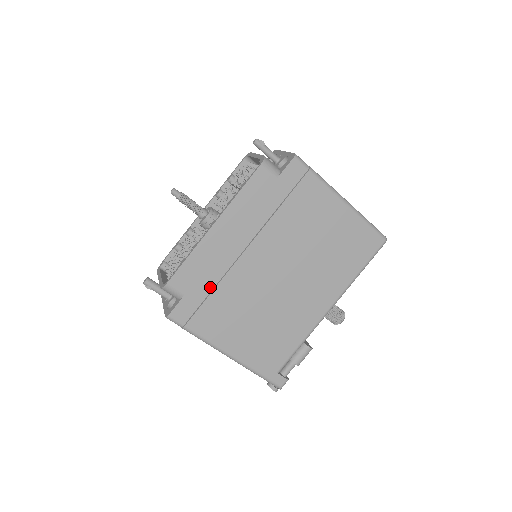
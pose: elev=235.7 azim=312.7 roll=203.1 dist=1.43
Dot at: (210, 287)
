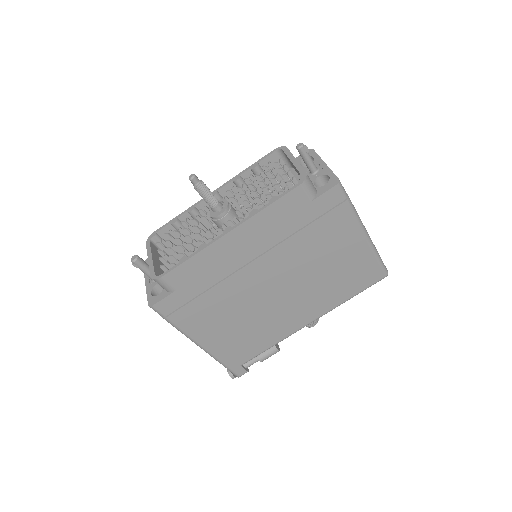
Dot at: (204, 288)
